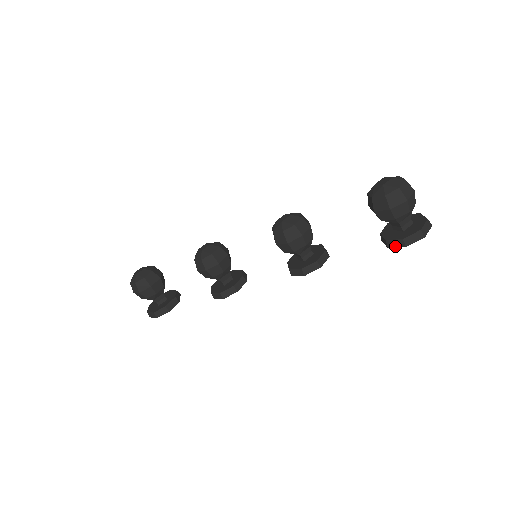
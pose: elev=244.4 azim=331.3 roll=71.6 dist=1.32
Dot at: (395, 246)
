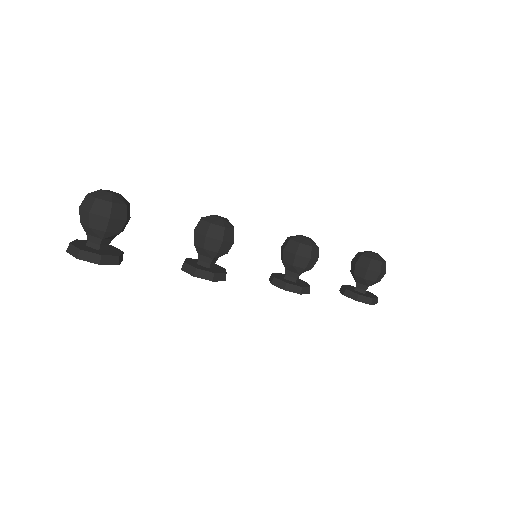
Dot at: (363, 301)
